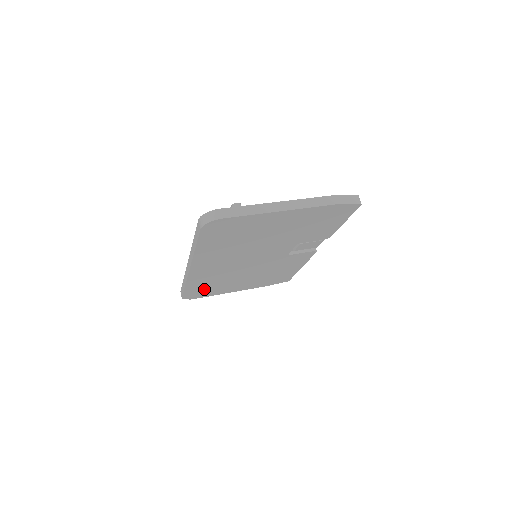
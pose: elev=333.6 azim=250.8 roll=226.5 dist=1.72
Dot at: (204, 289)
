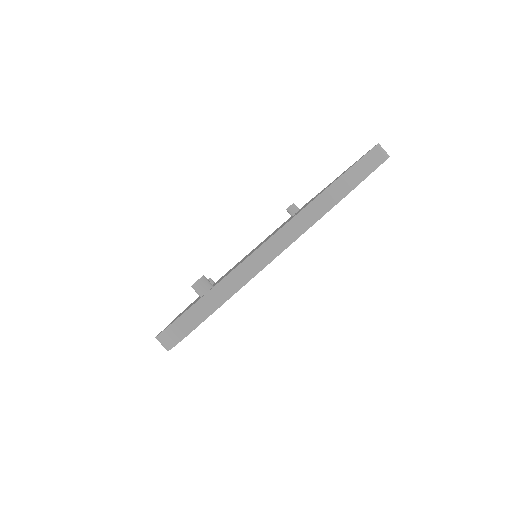
Dot at: occluded
